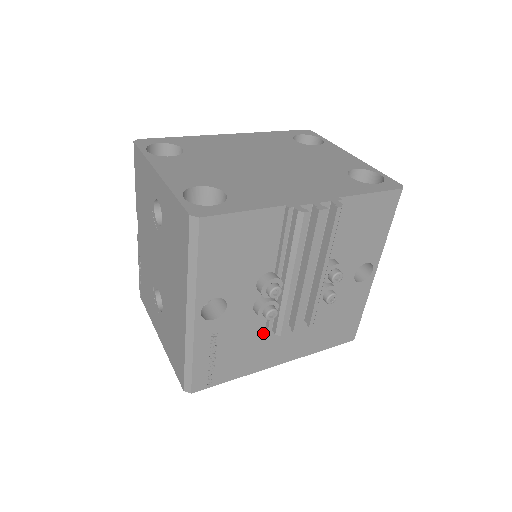
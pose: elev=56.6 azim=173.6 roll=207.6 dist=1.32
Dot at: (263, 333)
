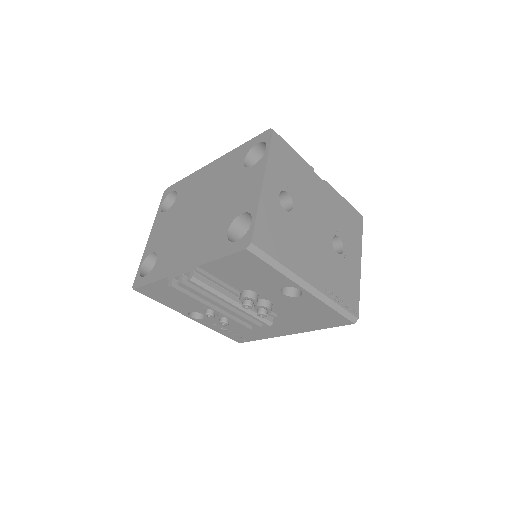
Dot at: occluded
